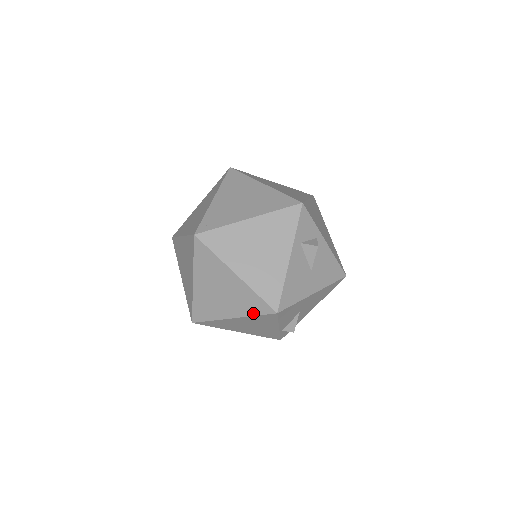
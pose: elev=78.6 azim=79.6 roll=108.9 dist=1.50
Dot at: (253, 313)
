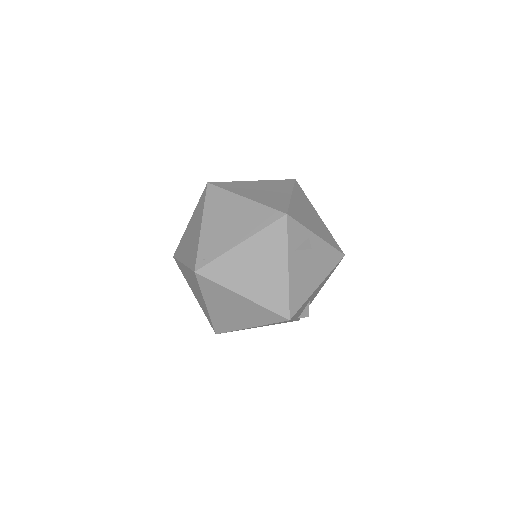
Dot at: (268, 322)
